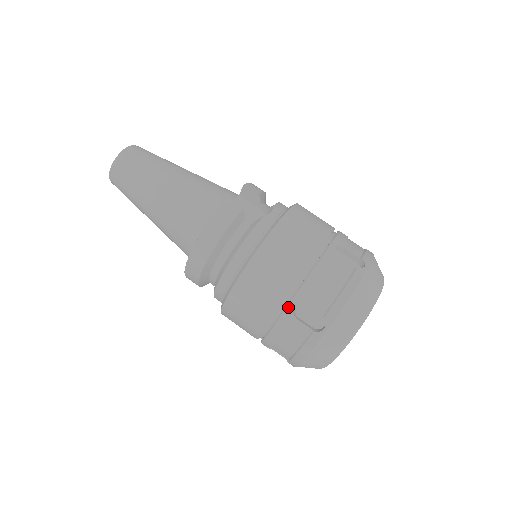
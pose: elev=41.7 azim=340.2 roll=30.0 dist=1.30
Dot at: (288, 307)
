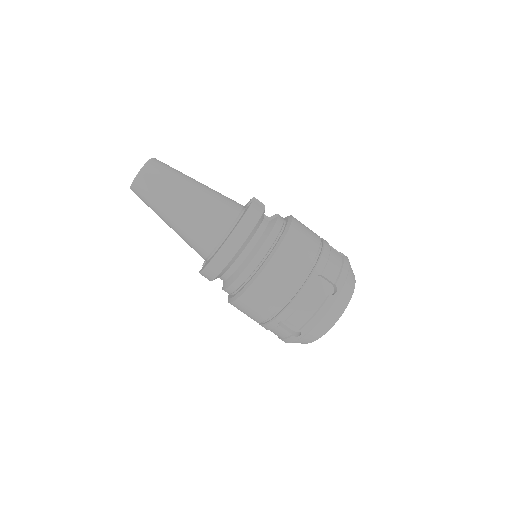
Dot at: (311, 277)
